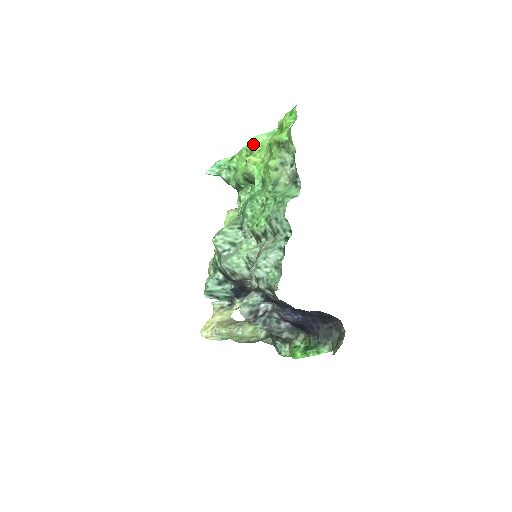
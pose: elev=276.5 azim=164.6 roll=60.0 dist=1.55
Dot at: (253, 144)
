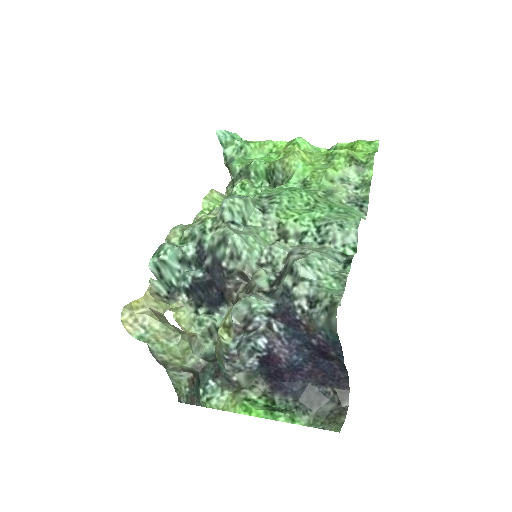
Dot at: (296, 143)
